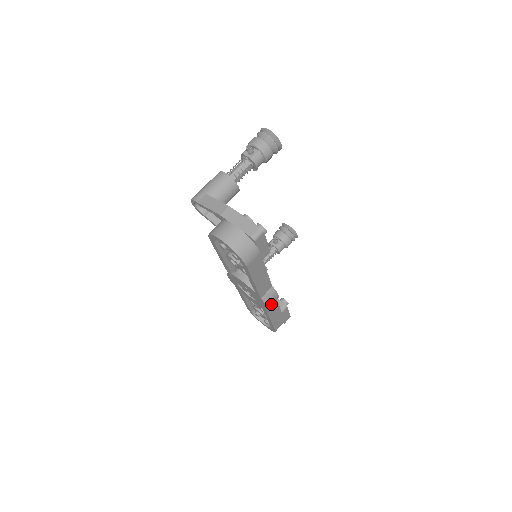
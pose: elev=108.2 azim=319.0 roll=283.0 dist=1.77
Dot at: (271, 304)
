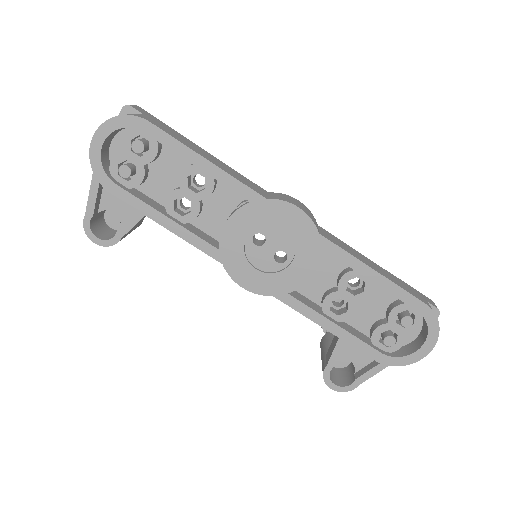
Dot at: (300, 207)
